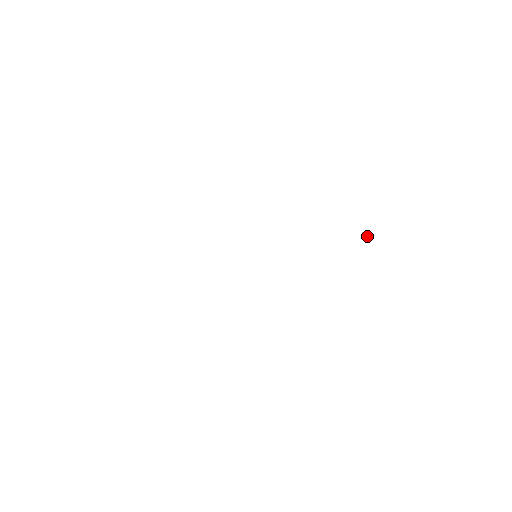
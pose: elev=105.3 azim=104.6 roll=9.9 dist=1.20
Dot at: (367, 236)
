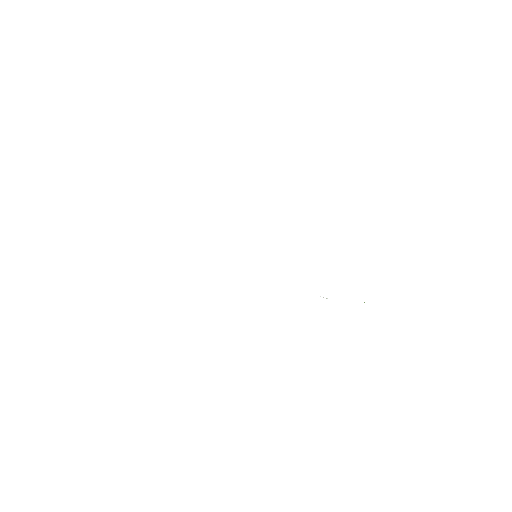
Dot at: (326, 298)
